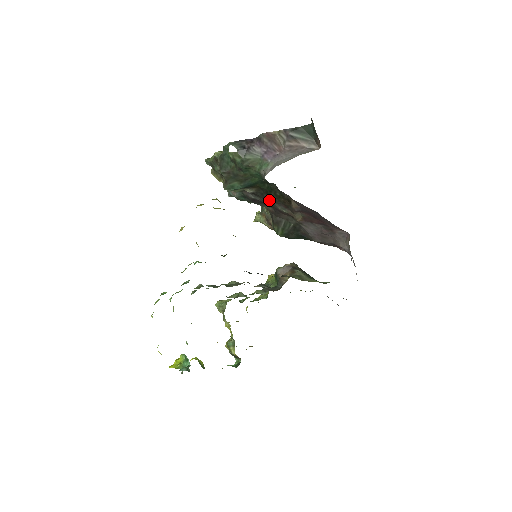
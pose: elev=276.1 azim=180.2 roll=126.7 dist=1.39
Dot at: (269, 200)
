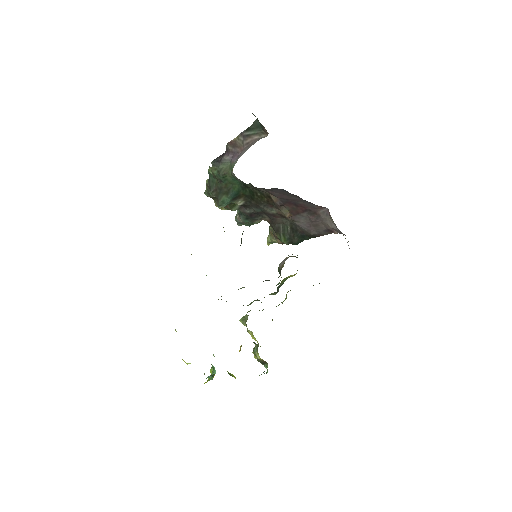
Dot at: (258, 206)
